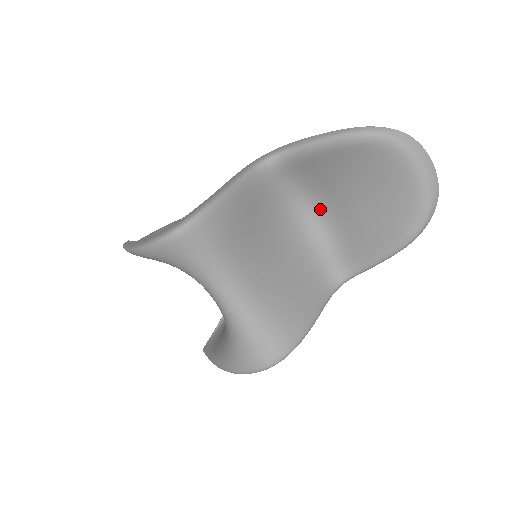
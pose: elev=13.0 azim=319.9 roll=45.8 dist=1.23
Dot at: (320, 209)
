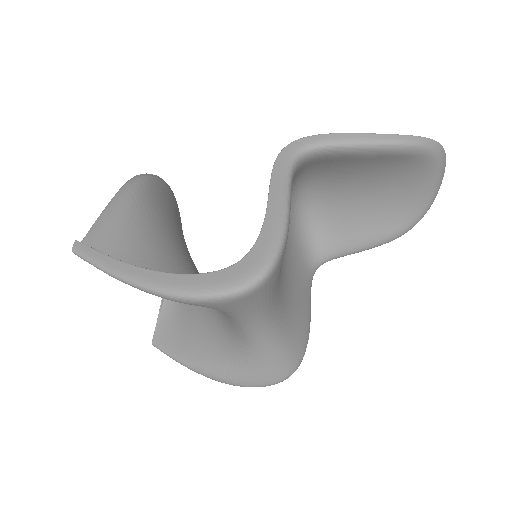
Dot at: (313, 194)
